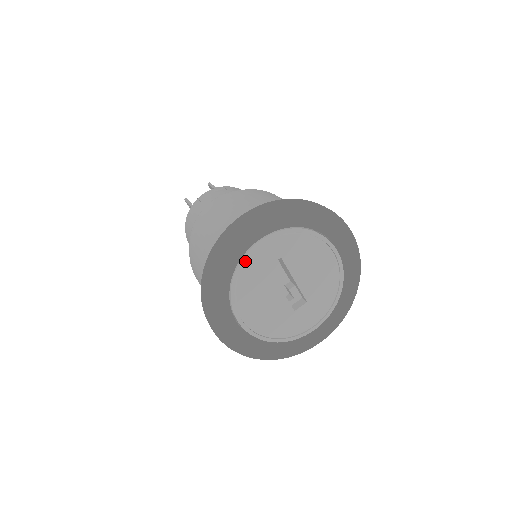
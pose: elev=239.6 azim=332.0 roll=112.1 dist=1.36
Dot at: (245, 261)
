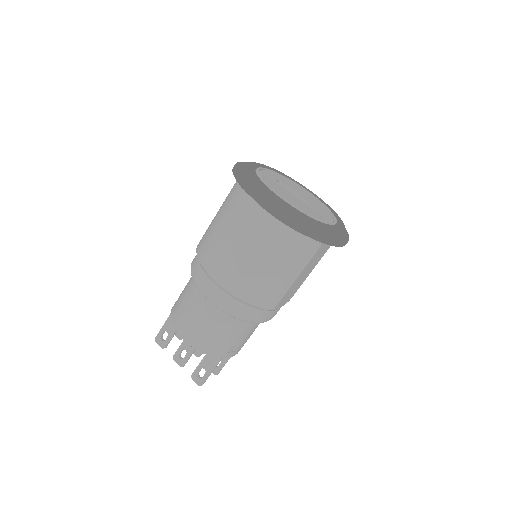
Dot at: (259, 171)
